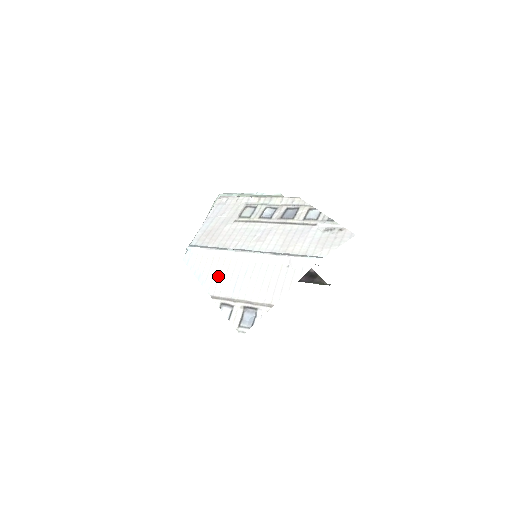
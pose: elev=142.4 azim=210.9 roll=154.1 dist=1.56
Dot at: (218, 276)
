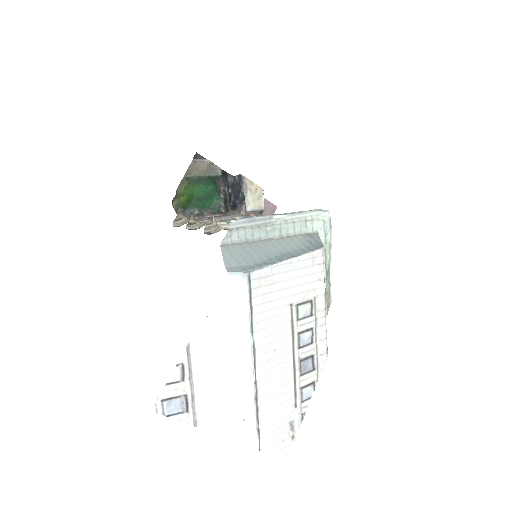
Dot at: (216, 340)
